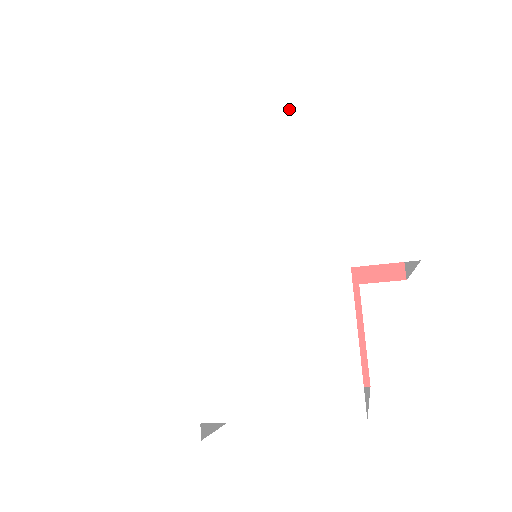
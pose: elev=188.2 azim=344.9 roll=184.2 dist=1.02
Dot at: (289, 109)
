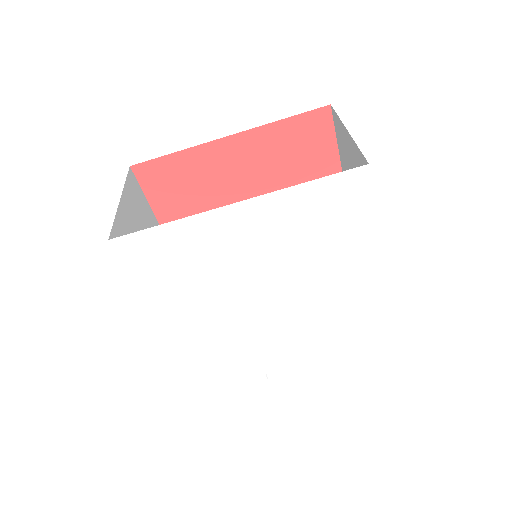
Dot at: (291, 215)
